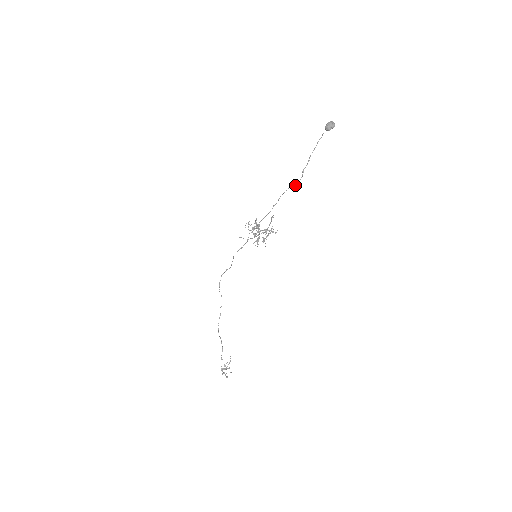
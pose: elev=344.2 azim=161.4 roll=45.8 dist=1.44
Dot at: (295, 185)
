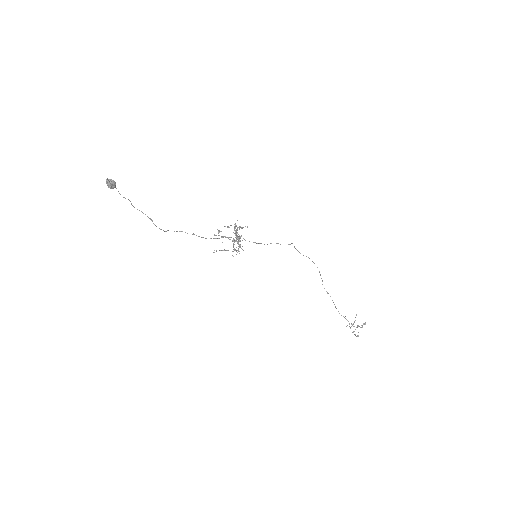
Dot at: (163, 230)
